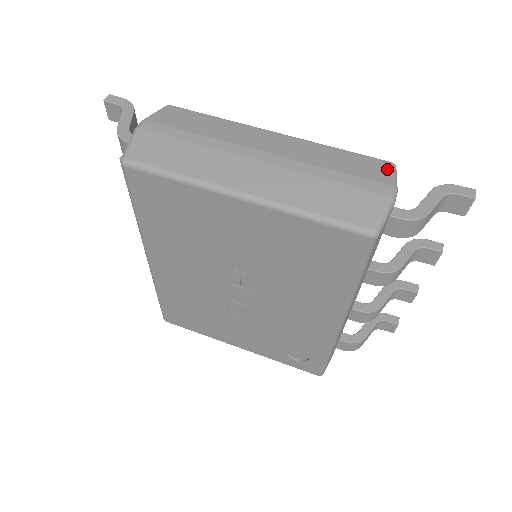
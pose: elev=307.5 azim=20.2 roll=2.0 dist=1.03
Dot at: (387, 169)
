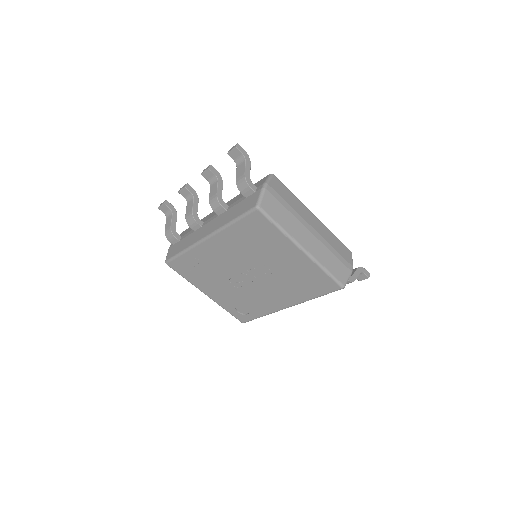
Dot at: (351, 256)
